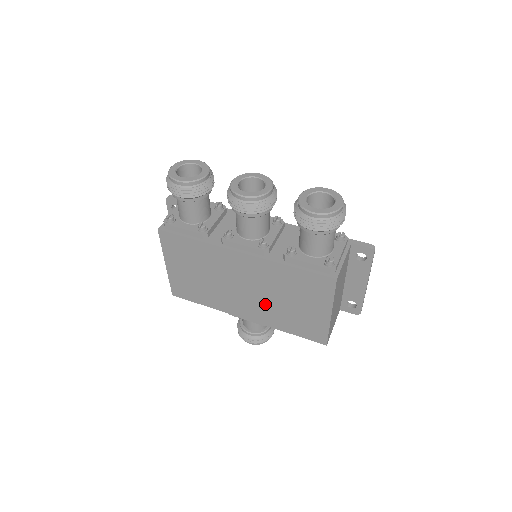
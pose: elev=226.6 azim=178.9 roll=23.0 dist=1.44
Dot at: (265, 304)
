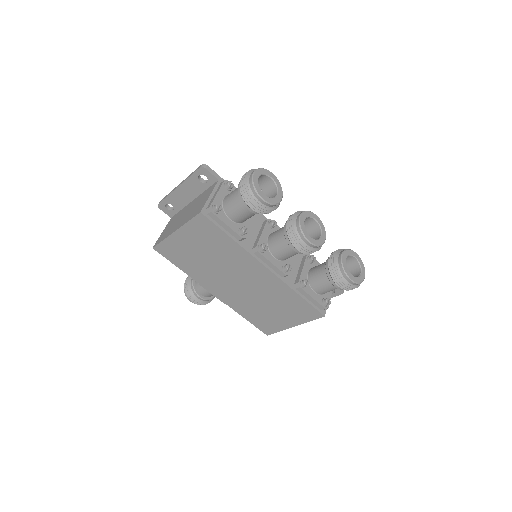
Dot at: (246, 298)
